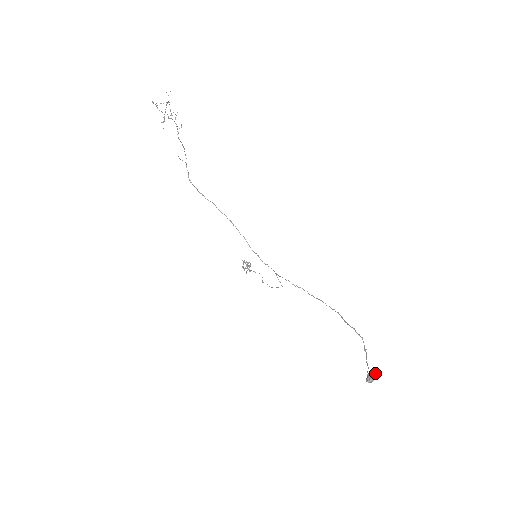
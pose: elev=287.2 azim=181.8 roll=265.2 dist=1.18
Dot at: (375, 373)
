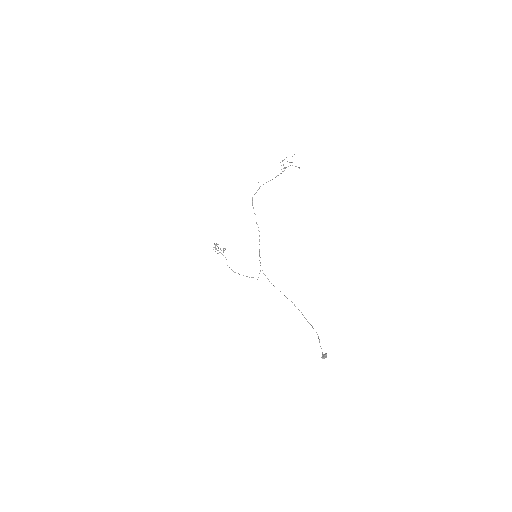
Dot at: occluded
